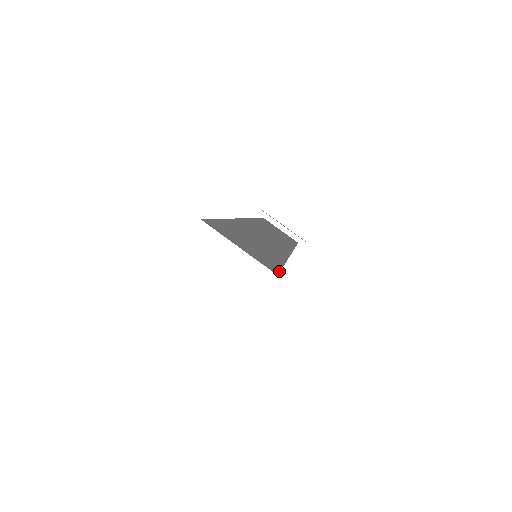
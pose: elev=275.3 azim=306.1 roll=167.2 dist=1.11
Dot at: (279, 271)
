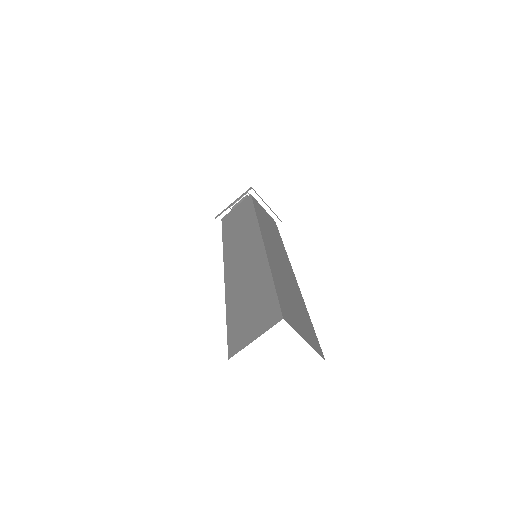
Dot at: occluded
